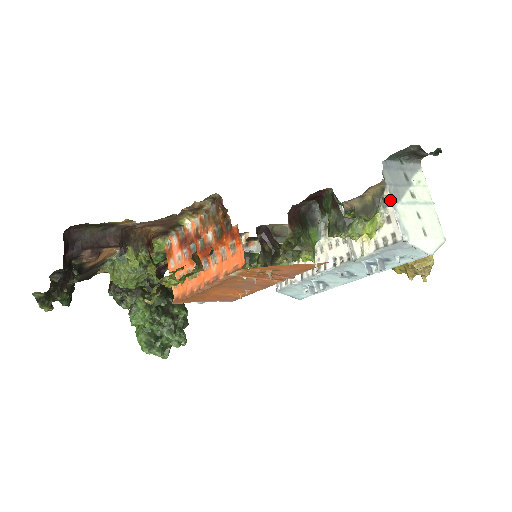
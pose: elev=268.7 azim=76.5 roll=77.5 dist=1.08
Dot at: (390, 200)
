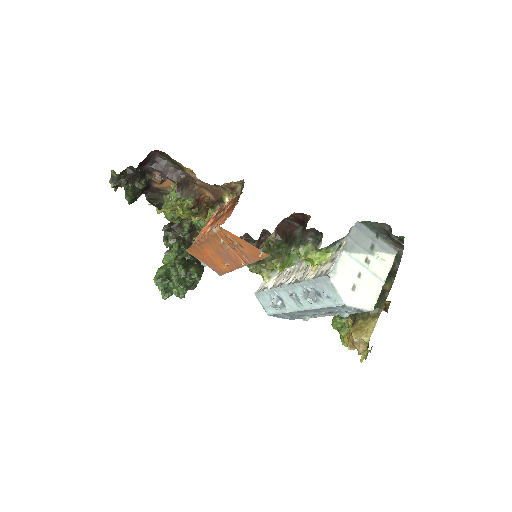
Dot at: (342, 246)
